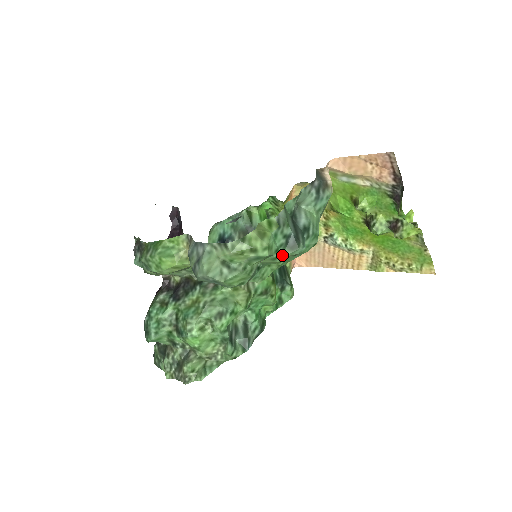
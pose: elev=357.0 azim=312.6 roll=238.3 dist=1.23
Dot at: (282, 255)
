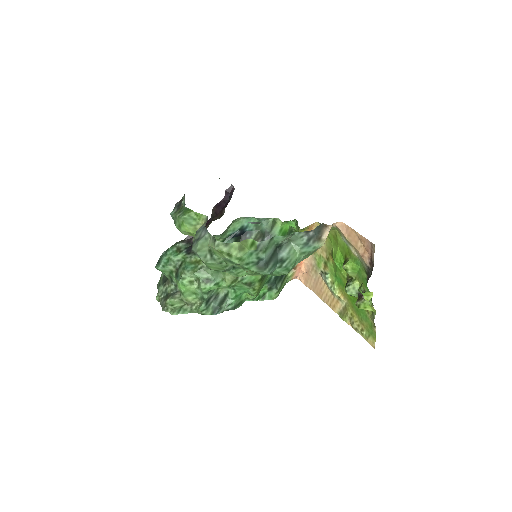
Dot at: (251, 269)
